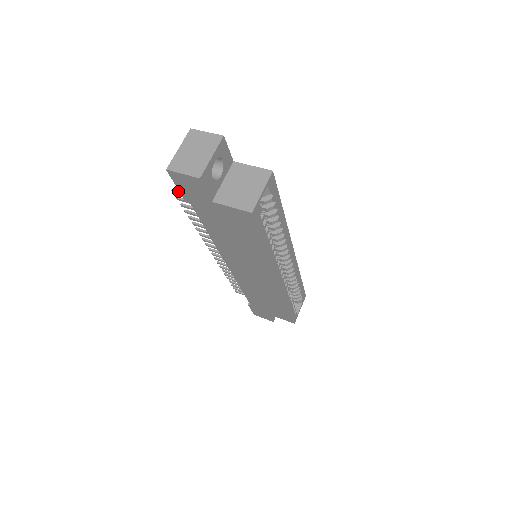
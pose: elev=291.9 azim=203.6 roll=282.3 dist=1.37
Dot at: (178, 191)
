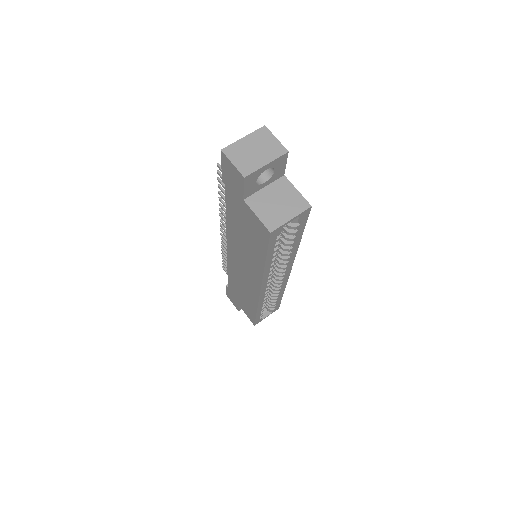
Dot at: occluded
